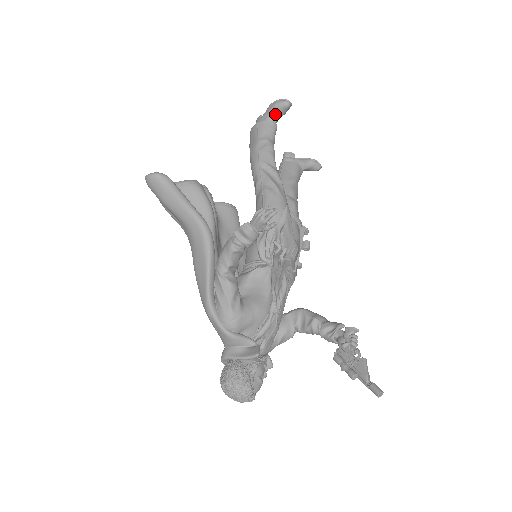
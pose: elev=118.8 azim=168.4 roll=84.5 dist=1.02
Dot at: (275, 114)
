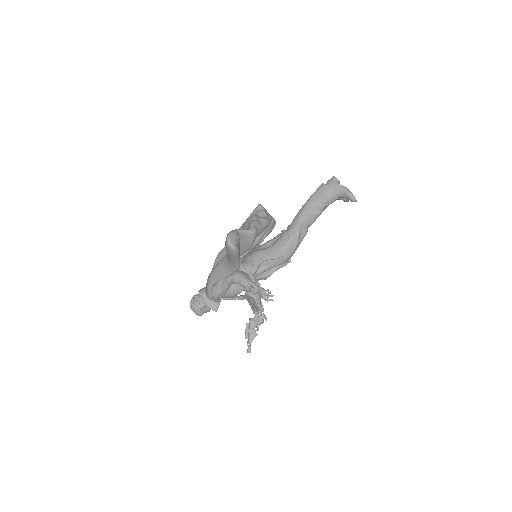
Dot at: (343, 196)
